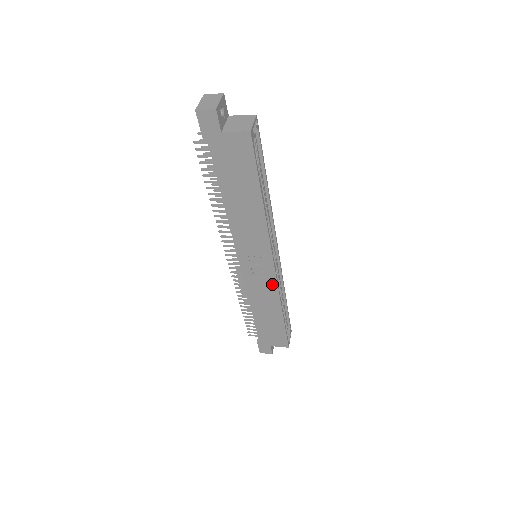
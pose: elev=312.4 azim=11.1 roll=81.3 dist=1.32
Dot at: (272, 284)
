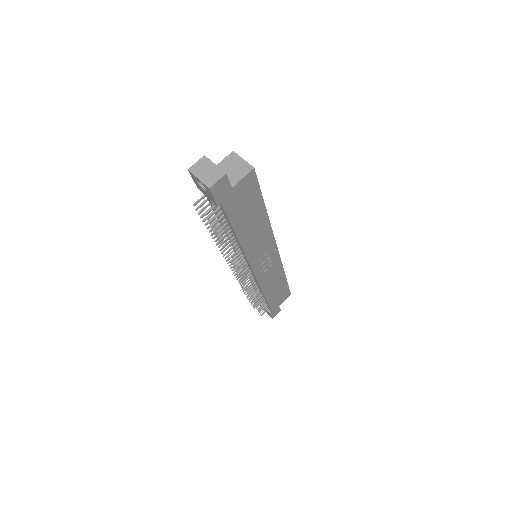
Dot at: (277, 264)
